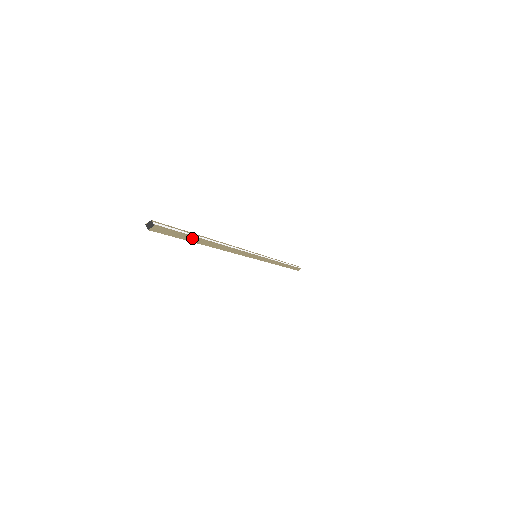
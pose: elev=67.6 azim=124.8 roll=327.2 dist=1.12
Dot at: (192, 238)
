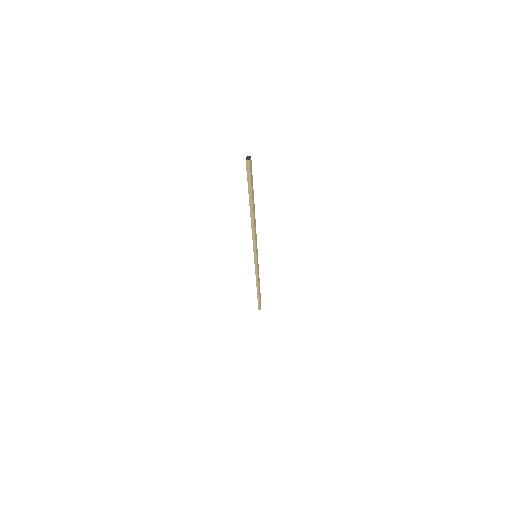
Dot at: (253, 191)
